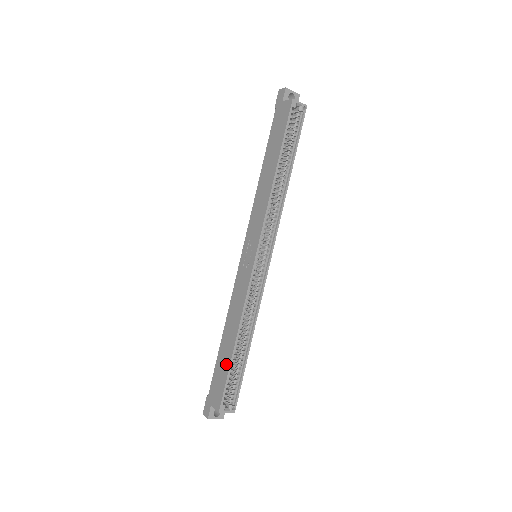
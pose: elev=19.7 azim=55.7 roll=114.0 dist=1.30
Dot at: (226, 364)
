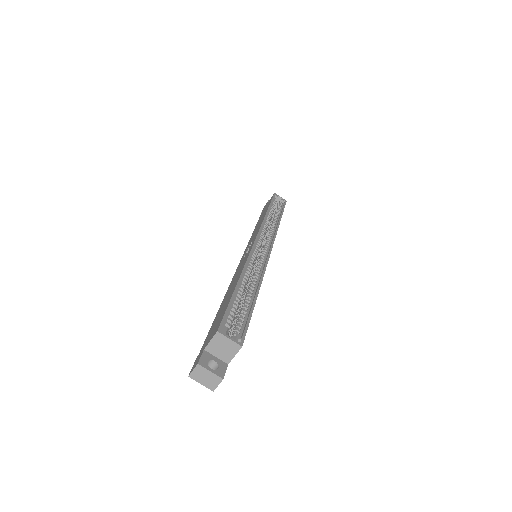
Dot at: (227, 301)
